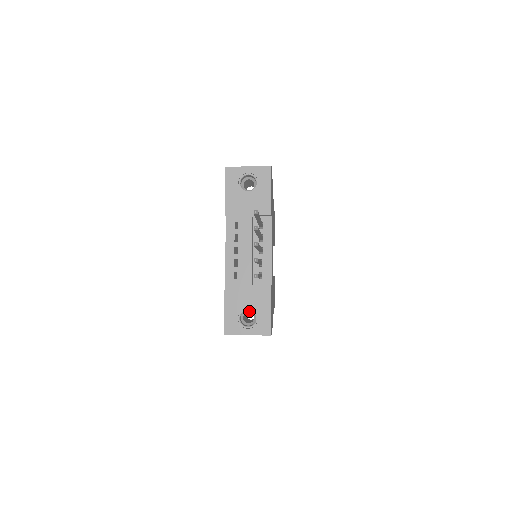
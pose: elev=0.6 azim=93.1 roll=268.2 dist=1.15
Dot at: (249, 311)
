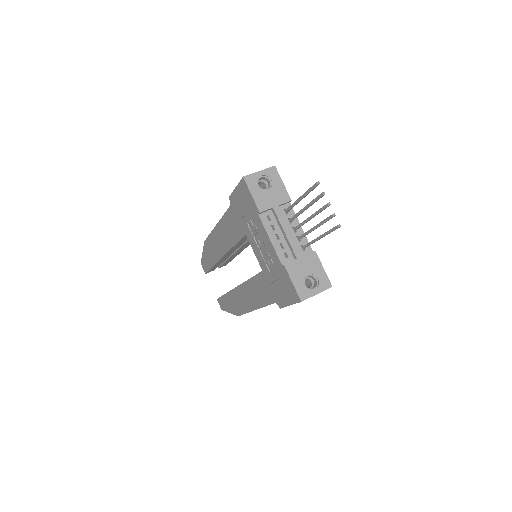
Dot at: (306, 278)
